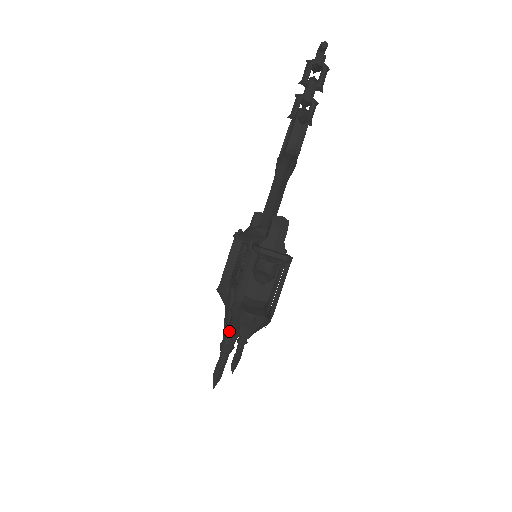
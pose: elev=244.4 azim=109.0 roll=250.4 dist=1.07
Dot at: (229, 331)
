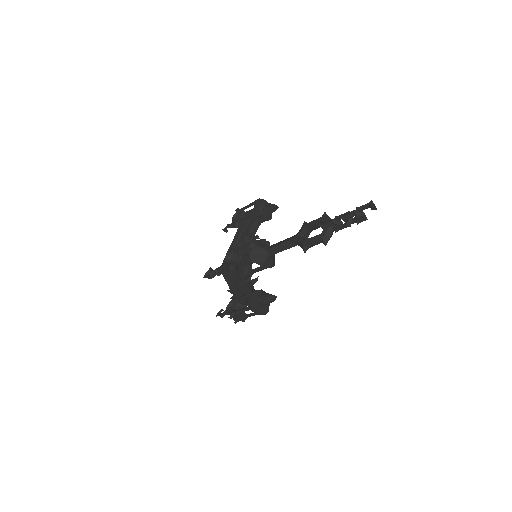
Dot at: (223, 275)
